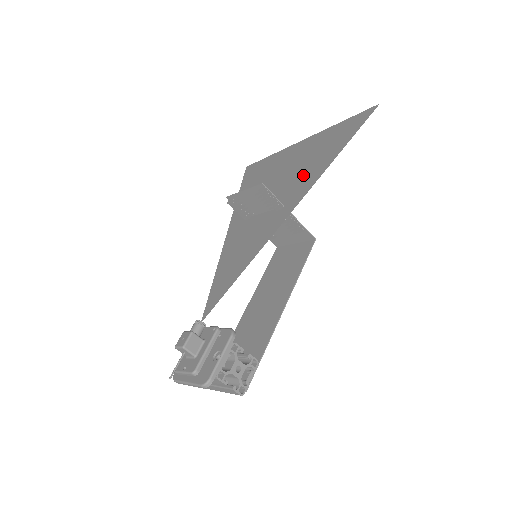
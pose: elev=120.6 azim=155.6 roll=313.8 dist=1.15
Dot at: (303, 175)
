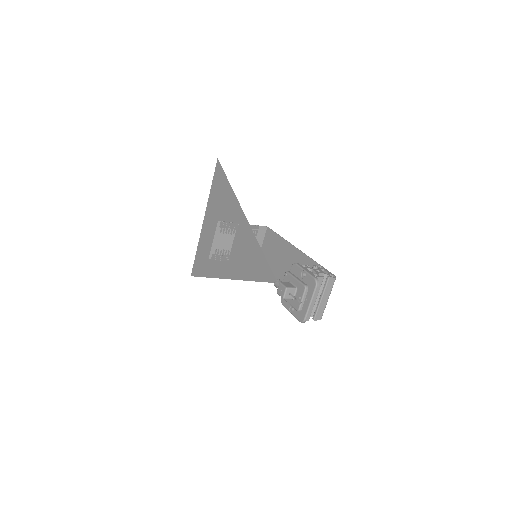
Dot at: (227, 211)
